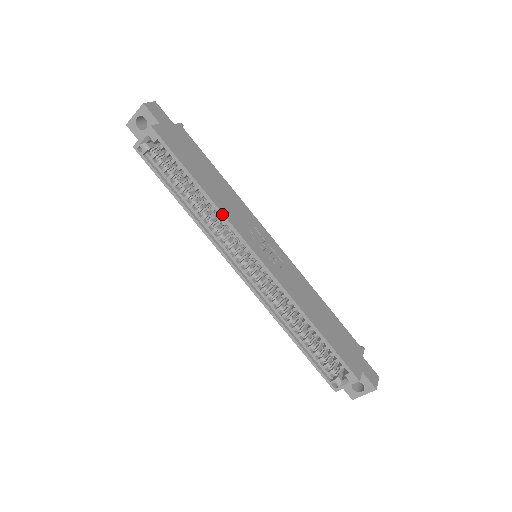
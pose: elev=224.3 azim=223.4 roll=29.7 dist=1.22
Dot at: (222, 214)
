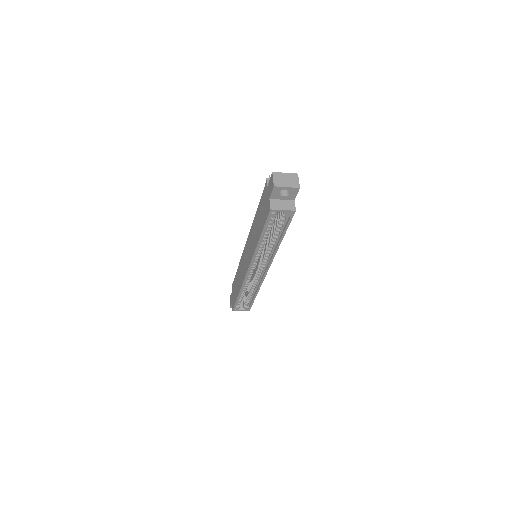
Dot at: (275, 254)
